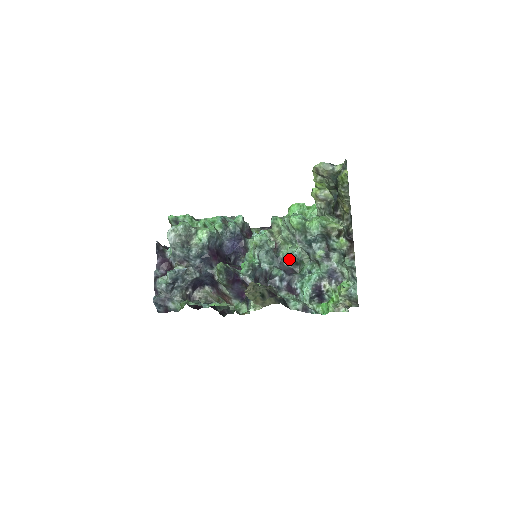
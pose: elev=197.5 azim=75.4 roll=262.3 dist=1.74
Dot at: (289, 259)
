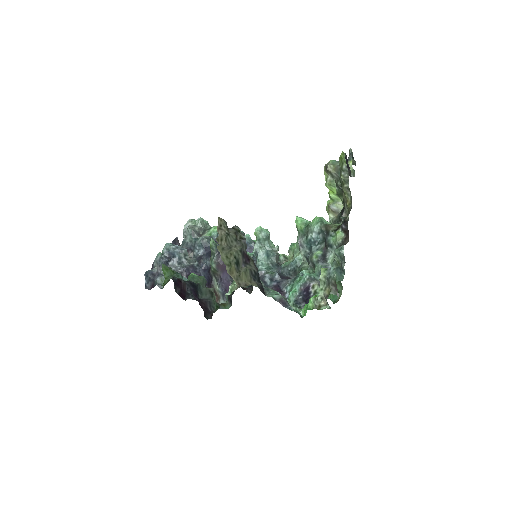
Dot at: (289, 267)
